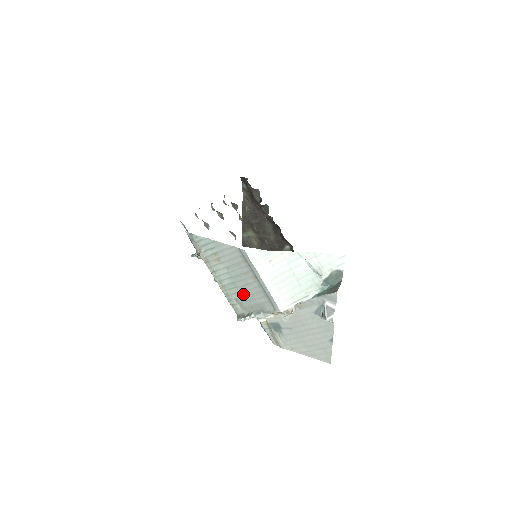
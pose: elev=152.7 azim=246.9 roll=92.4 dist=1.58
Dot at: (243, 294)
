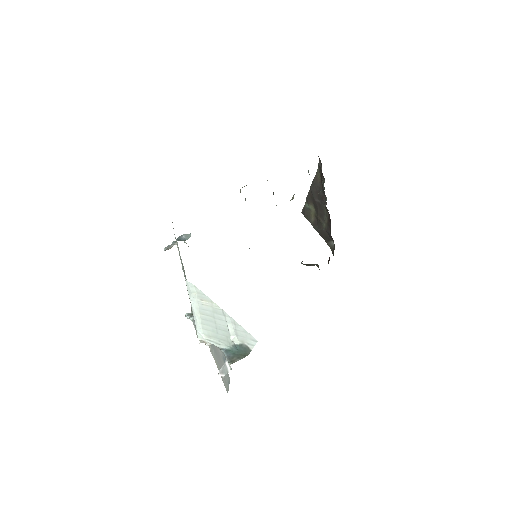
Dot at: occluded
